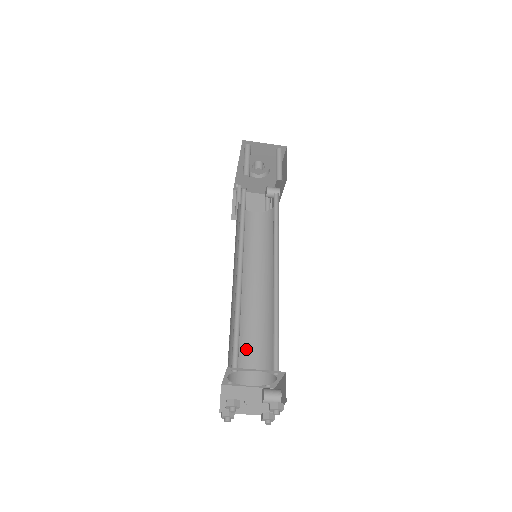
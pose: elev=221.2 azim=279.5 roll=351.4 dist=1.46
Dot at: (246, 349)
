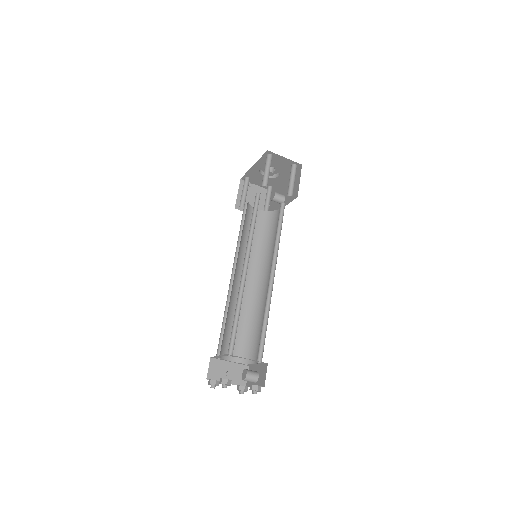
Dot at: occluded
